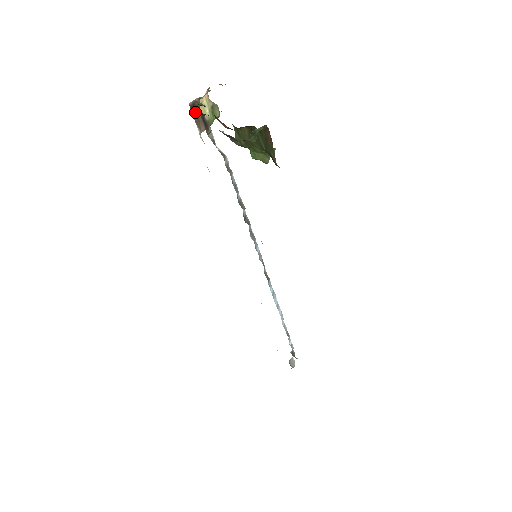
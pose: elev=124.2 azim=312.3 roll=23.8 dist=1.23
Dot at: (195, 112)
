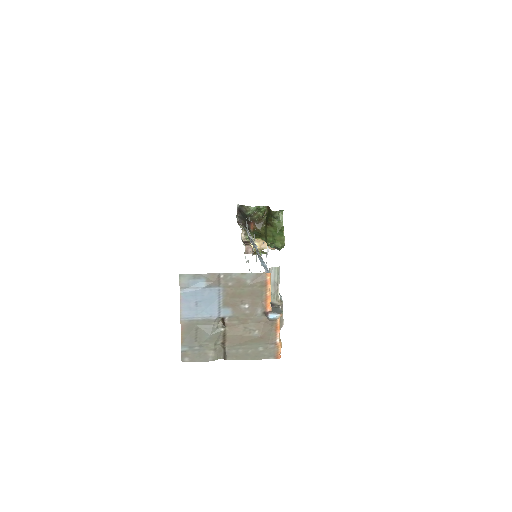
Dot at: (246, 244)
